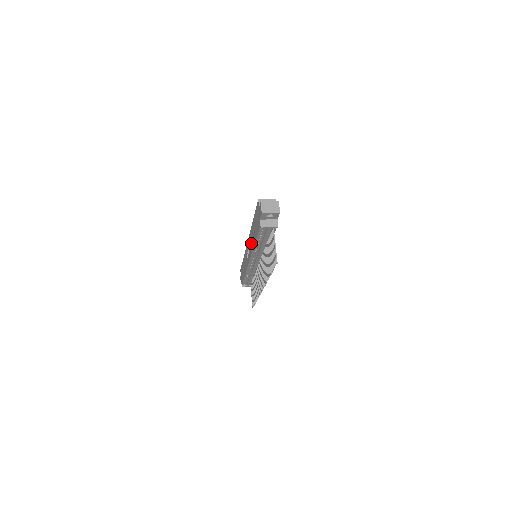
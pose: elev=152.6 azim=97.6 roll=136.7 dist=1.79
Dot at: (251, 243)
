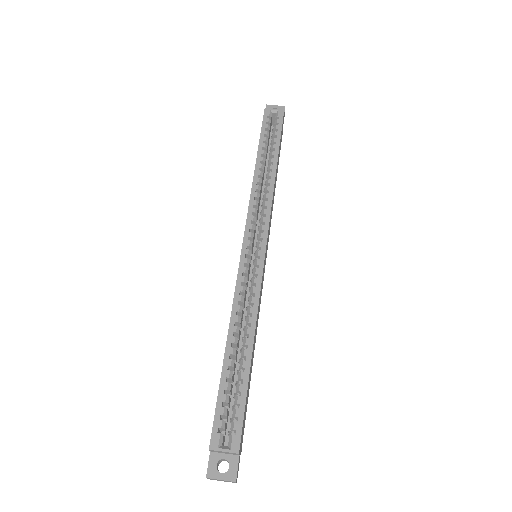
Dot at: occluded
